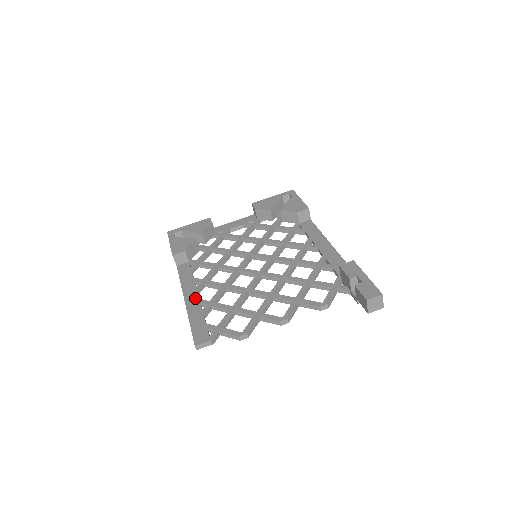
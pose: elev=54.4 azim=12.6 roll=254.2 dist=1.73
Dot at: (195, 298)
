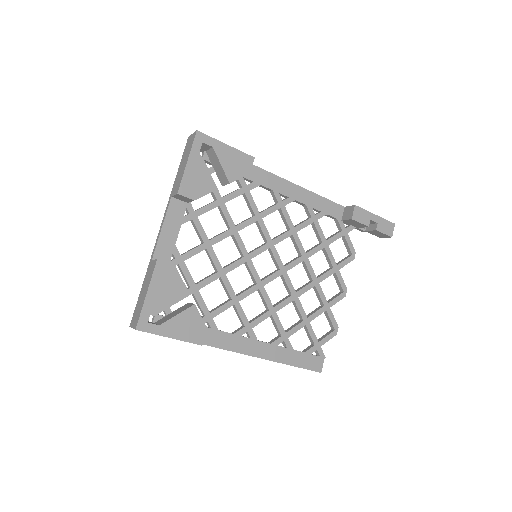
Dot at: (267, 347)
